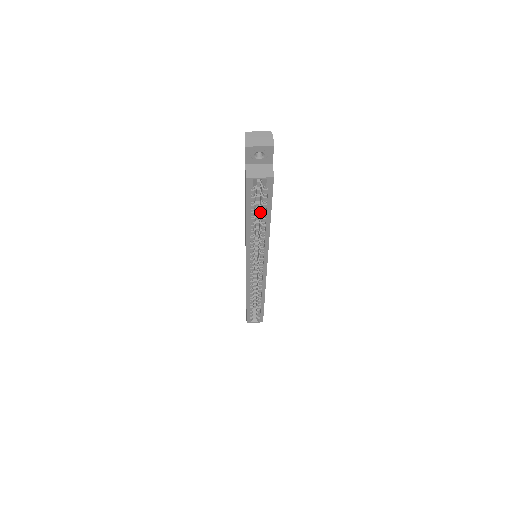
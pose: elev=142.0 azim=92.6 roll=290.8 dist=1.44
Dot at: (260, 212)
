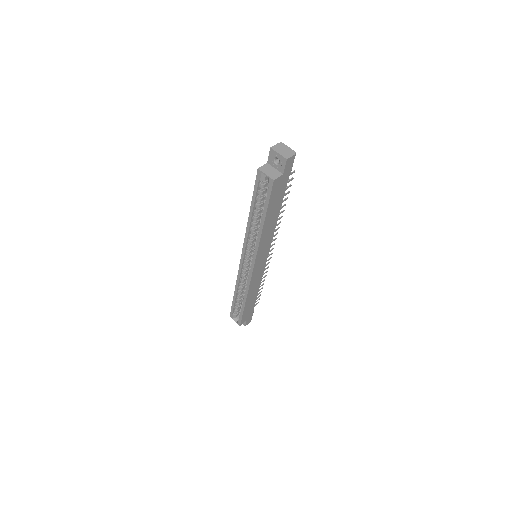
Dot at: (263, 209)
